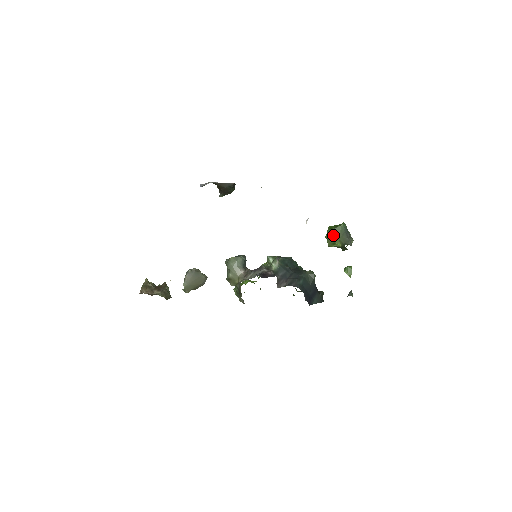
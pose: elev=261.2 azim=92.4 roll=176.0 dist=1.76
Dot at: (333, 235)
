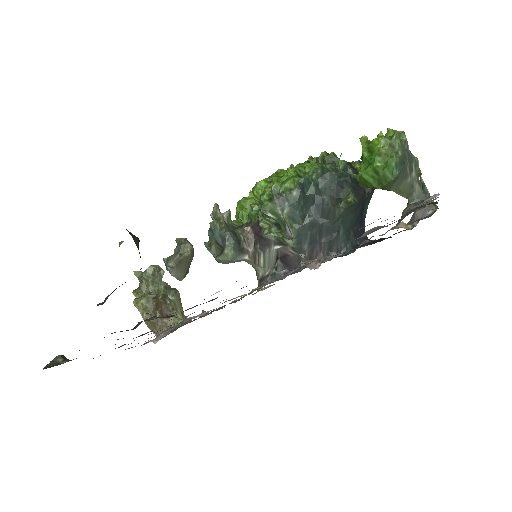
Dot at: occluded
